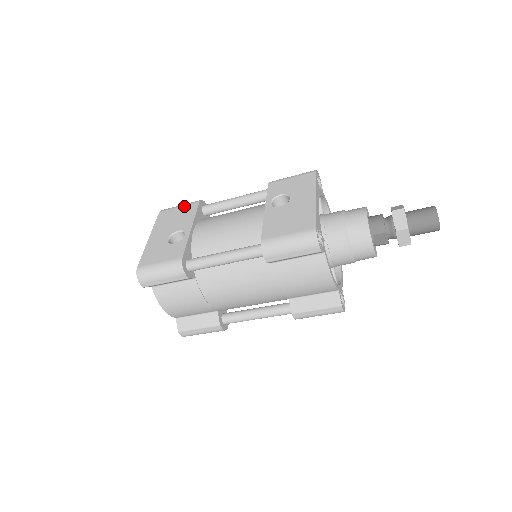
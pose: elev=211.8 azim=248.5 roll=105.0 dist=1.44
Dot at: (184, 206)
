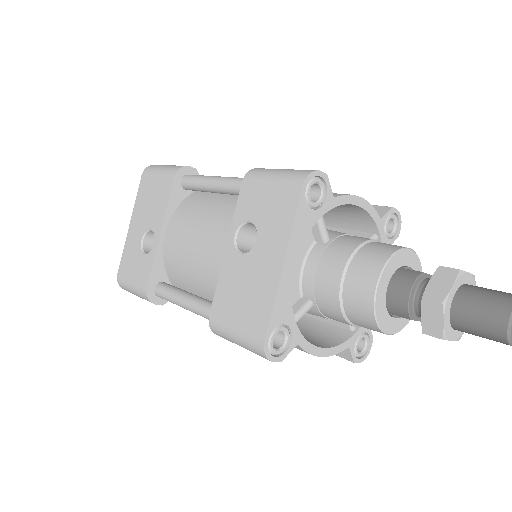
Dot at: (161, 177)
